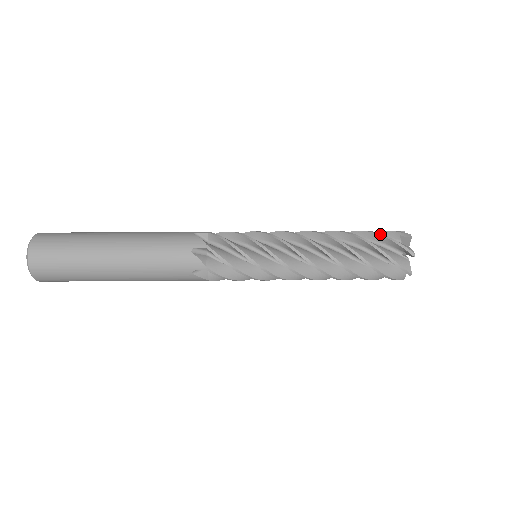
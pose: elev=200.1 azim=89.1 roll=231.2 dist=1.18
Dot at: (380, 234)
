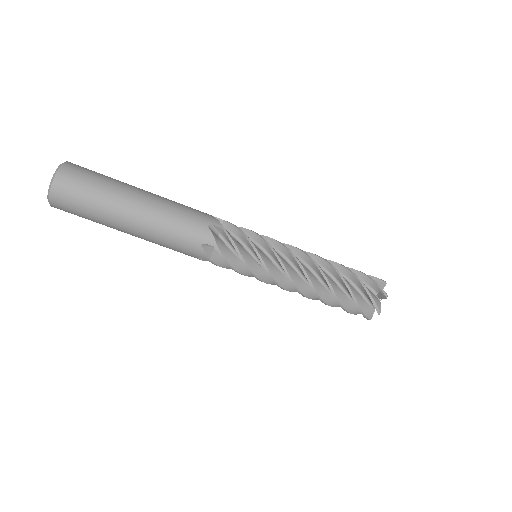
Dot at: (363, 273)
